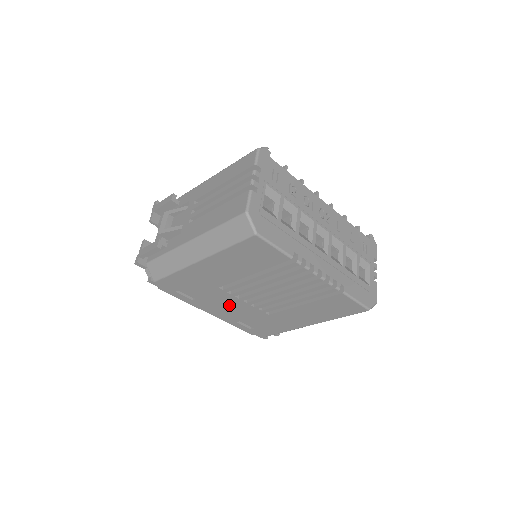
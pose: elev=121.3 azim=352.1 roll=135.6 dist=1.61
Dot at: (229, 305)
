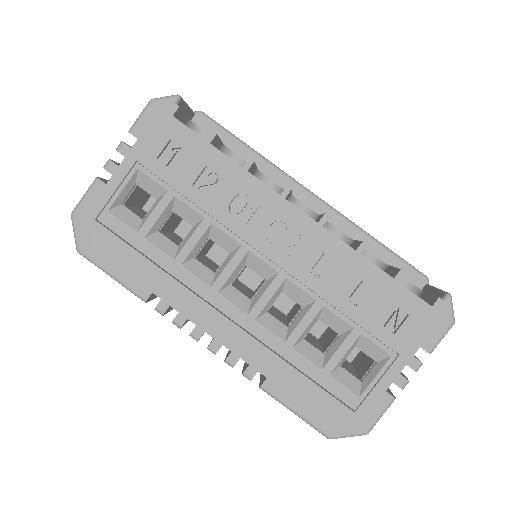
Dot at: occluded
